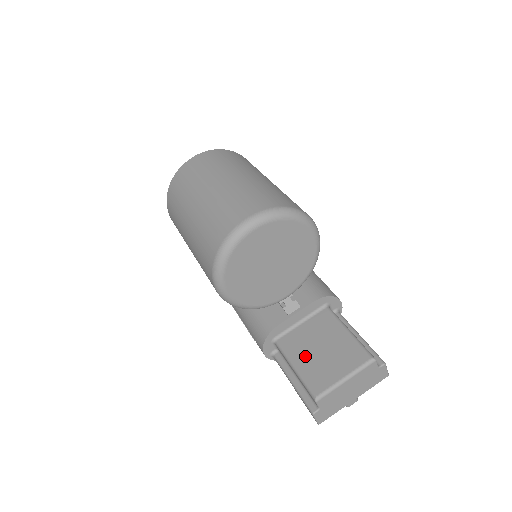
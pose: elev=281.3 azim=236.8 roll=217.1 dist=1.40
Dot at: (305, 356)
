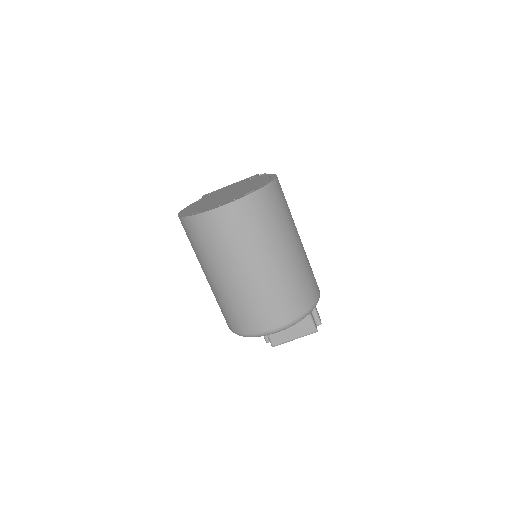
Dot at: occluded
